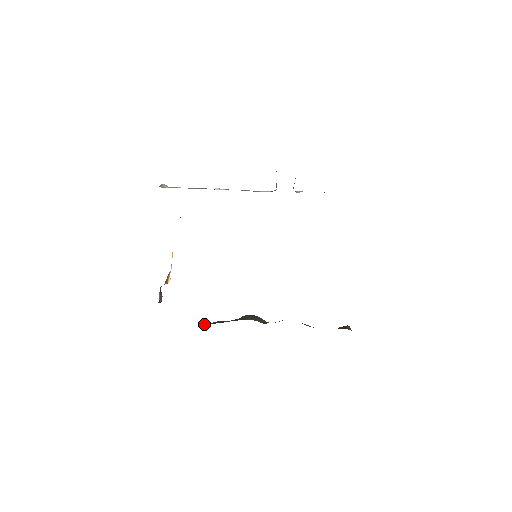
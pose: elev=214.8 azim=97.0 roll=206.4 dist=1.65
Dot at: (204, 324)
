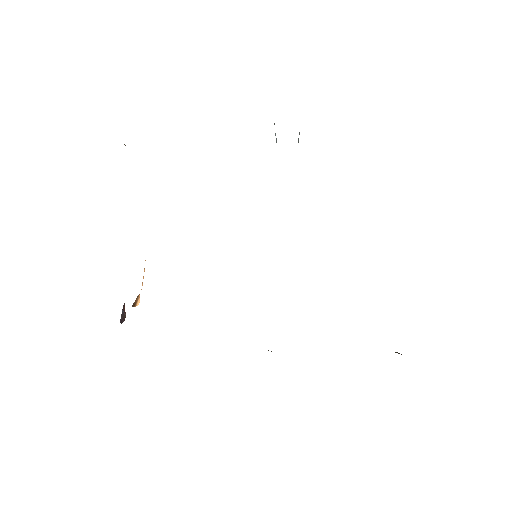
Dot at: occluded
